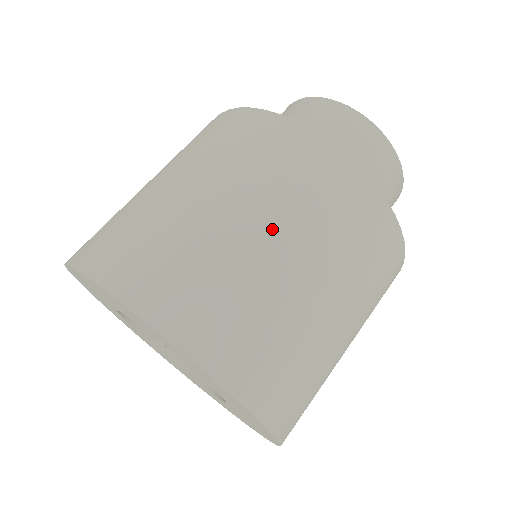
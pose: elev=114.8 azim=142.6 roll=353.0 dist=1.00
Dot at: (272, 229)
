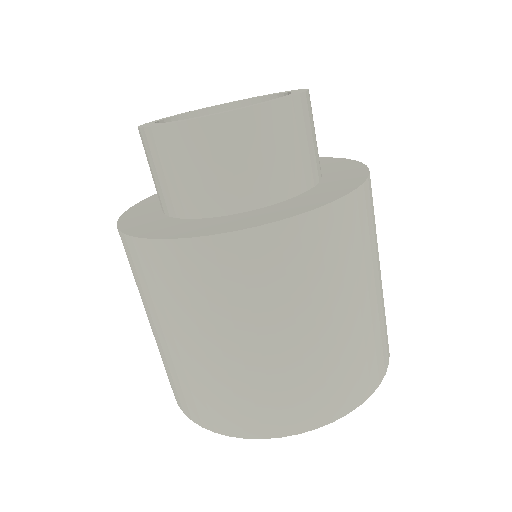
Dot at: (371, 283)
